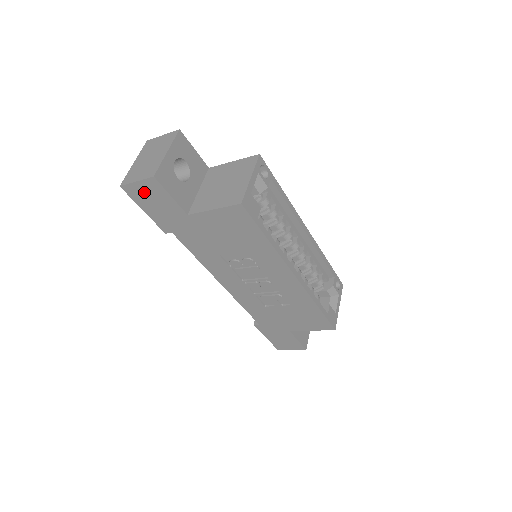
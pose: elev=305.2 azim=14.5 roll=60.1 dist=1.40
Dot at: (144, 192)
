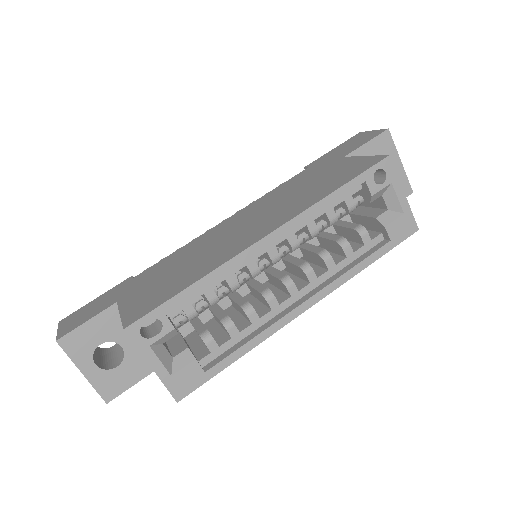
Dot at: occluded
